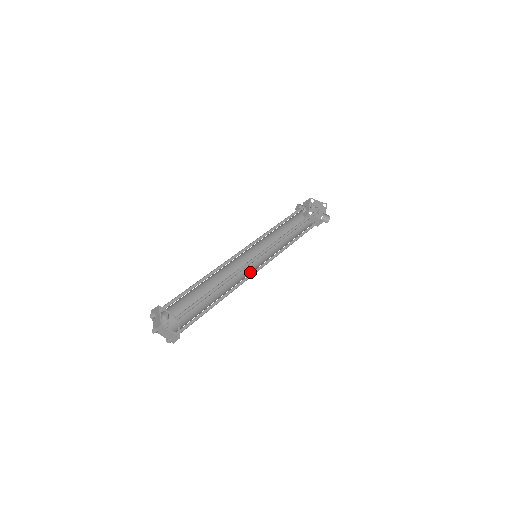
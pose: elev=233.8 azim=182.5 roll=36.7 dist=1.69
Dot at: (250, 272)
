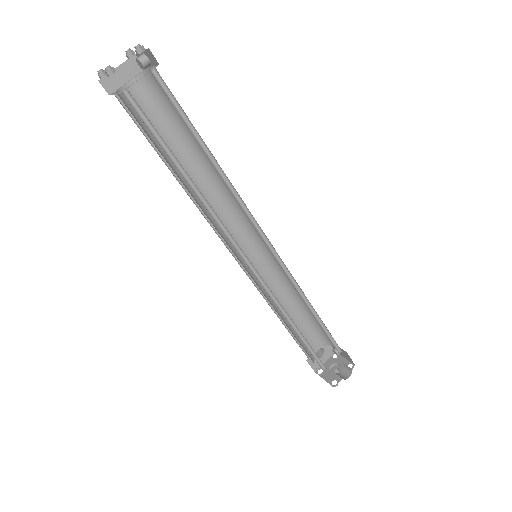
Dot at: (237, 248)
